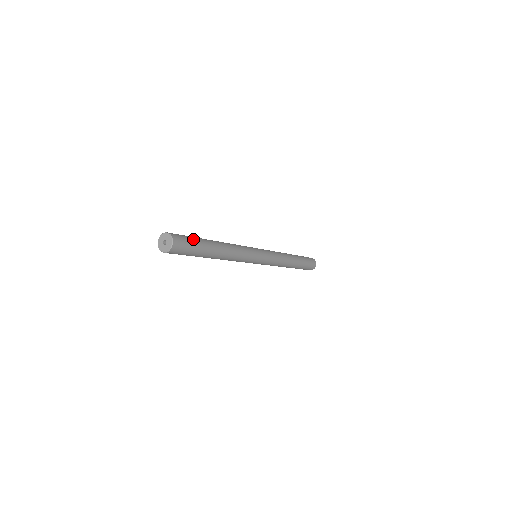
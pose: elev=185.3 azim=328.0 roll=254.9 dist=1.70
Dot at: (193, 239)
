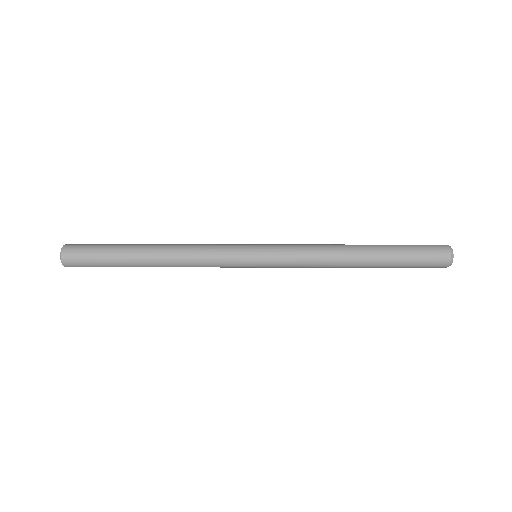
Dot at: (99, 258)
